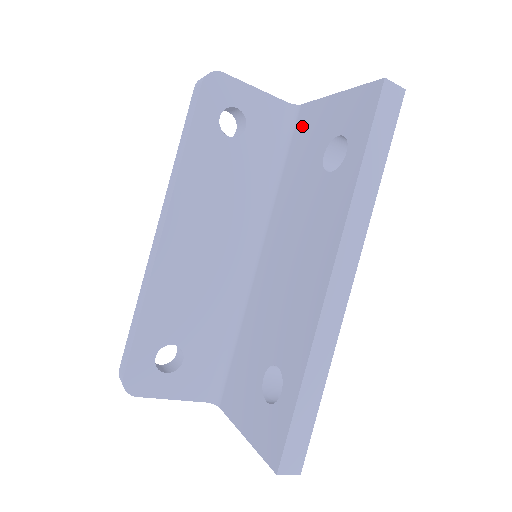
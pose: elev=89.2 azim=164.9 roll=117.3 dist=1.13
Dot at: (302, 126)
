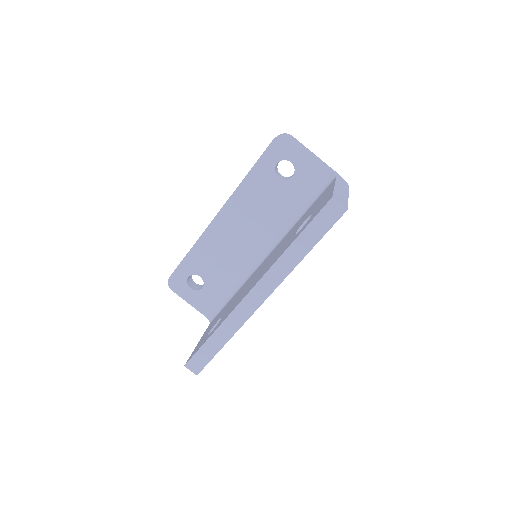
Dot at: (324, 192)
